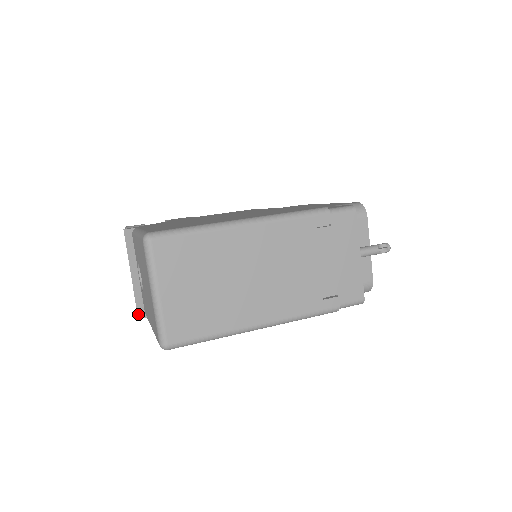
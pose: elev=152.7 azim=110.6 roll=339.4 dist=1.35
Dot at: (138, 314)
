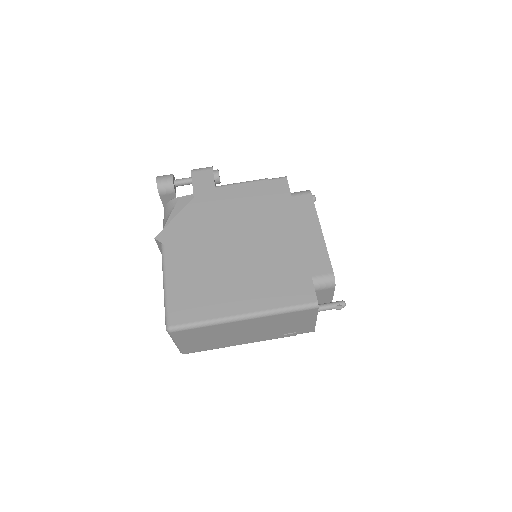
Dot at: occluded
